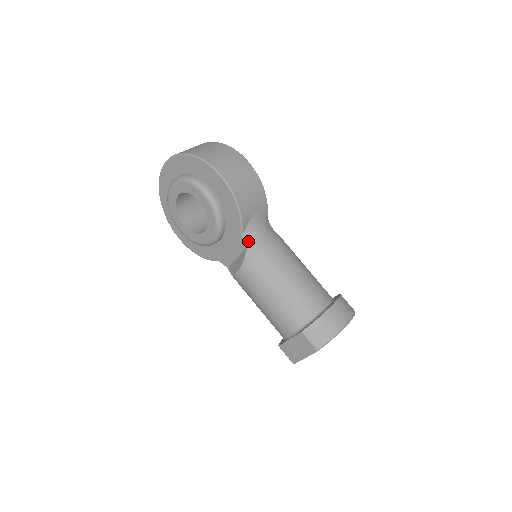
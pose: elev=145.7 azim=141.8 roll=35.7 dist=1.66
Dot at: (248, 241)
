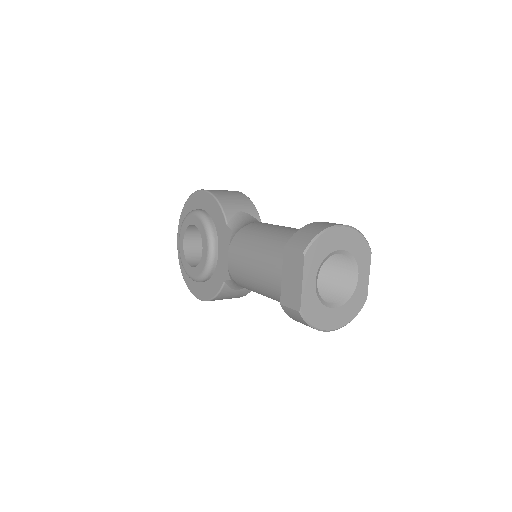
Dot at: (234, 227)
